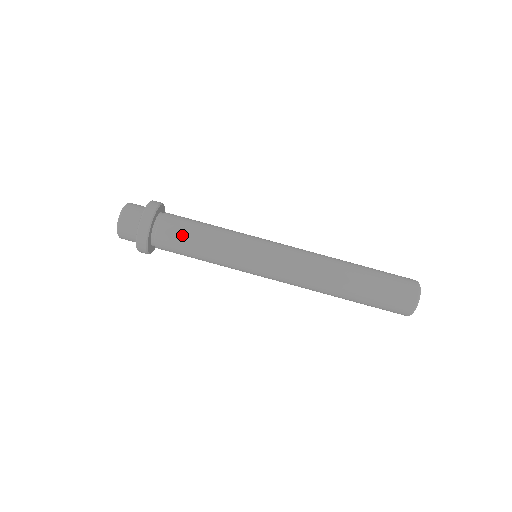
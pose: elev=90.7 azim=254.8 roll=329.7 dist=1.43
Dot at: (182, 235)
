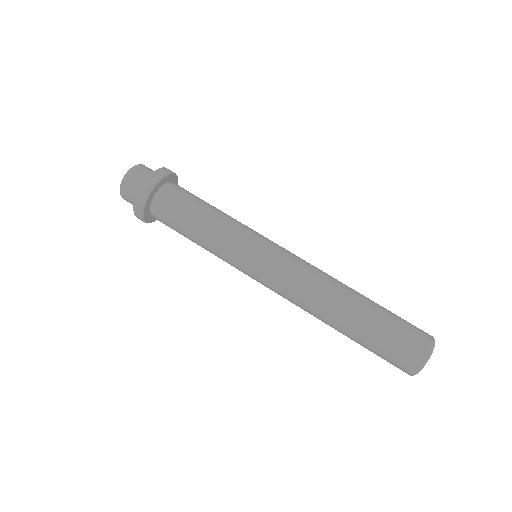
Dot at: (196, 197)
